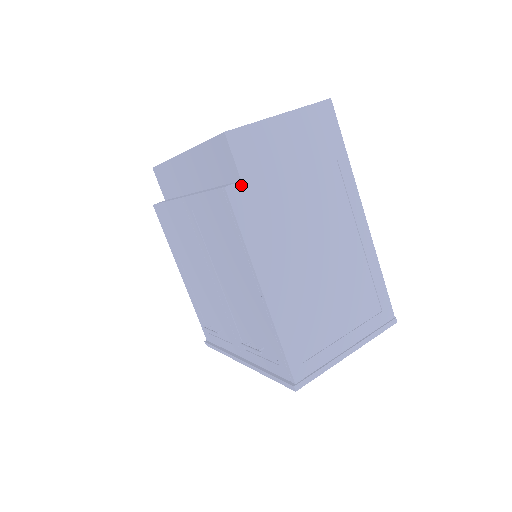
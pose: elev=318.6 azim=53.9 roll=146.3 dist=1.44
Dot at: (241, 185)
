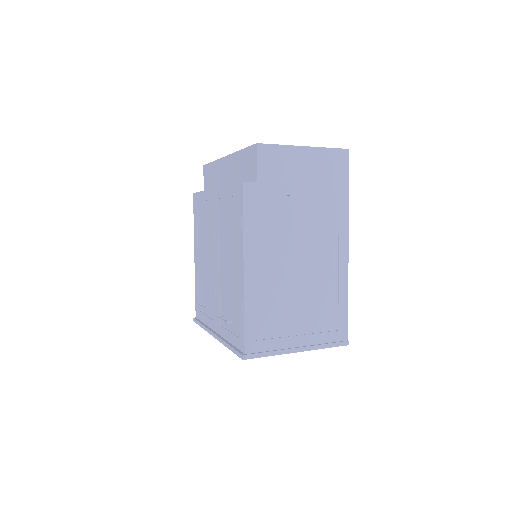
Dot at: (256, 185)
